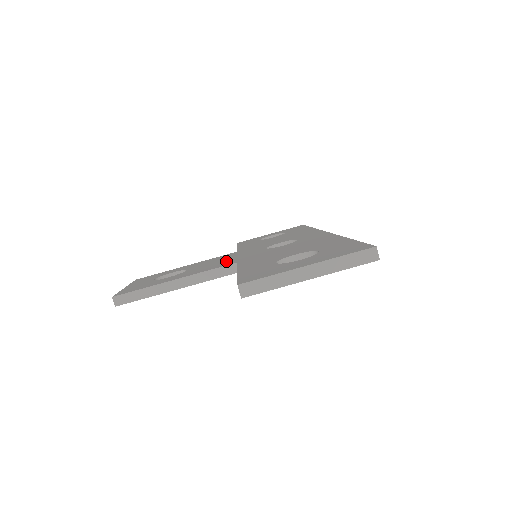
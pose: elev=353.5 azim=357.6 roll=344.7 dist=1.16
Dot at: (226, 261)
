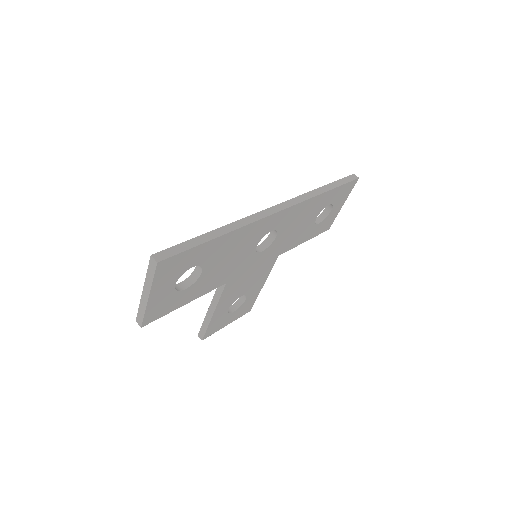
Dot at: occluded
